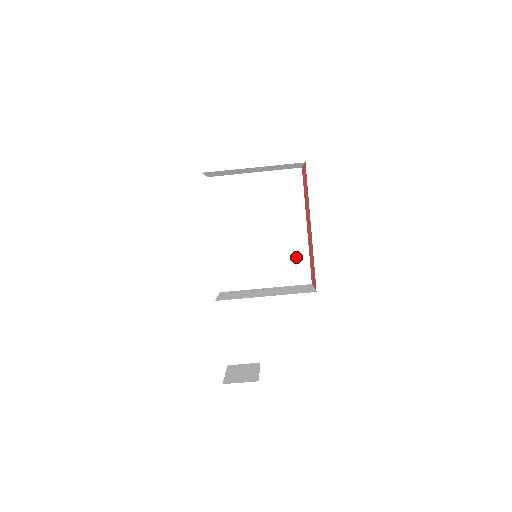
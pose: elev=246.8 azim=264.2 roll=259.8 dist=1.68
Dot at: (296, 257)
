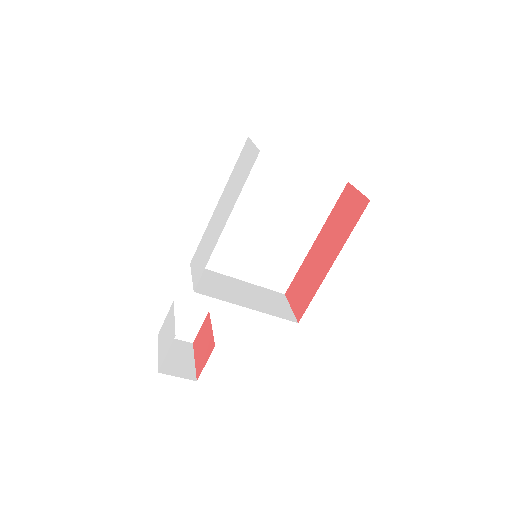
Dot at: (286, 264)
